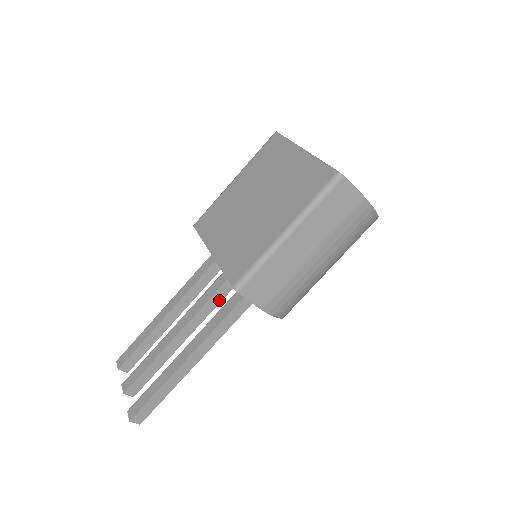
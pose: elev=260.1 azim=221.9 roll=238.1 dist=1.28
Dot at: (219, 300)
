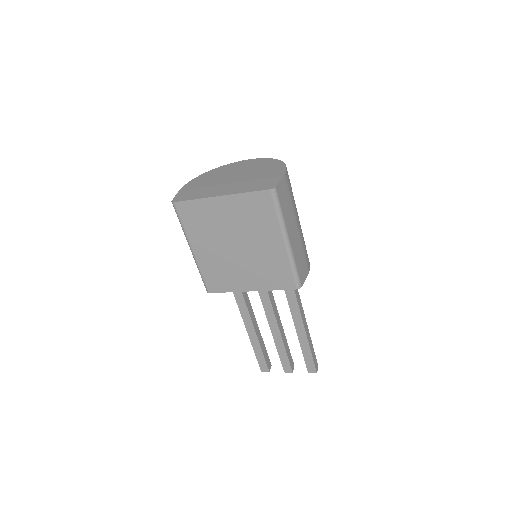
Dot at: (271, 293)
